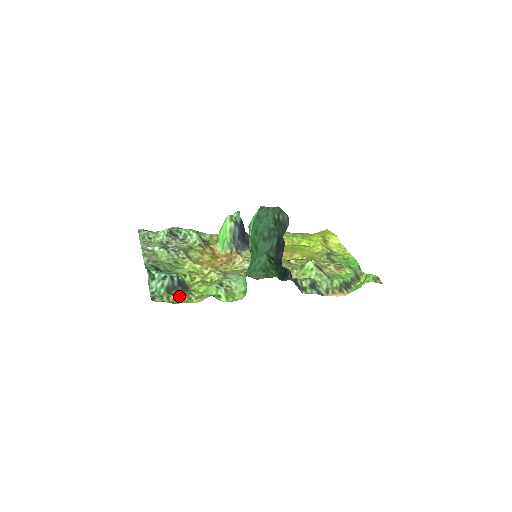
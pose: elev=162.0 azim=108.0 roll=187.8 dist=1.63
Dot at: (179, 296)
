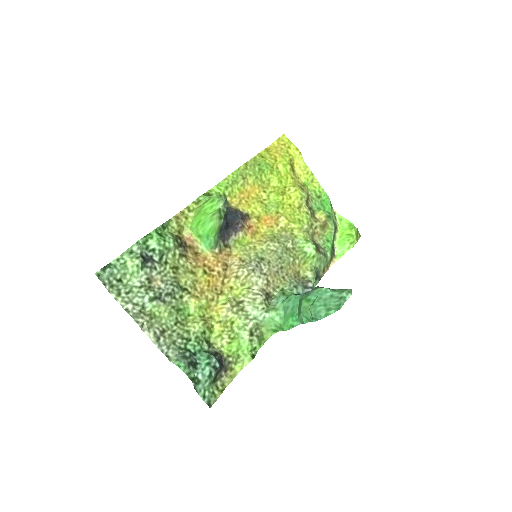
Dot at: (222, 375)
